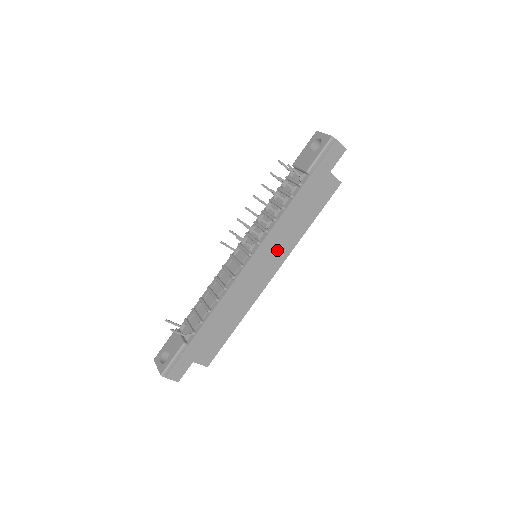
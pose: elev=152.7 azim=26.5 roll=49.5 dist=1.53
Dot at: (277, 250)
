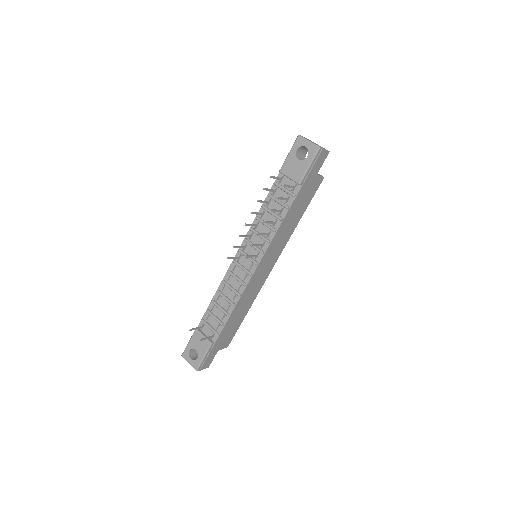
Dot at: (276, 250)
